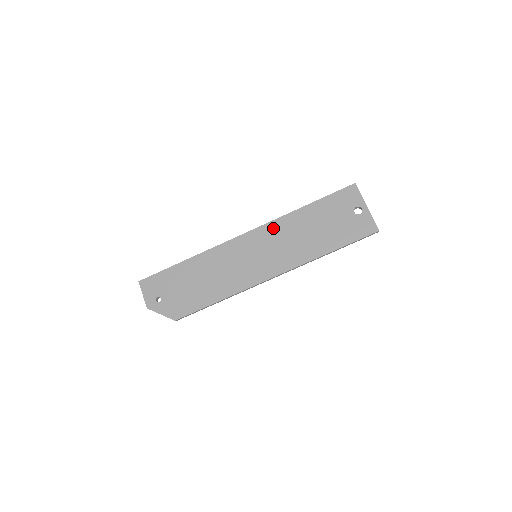
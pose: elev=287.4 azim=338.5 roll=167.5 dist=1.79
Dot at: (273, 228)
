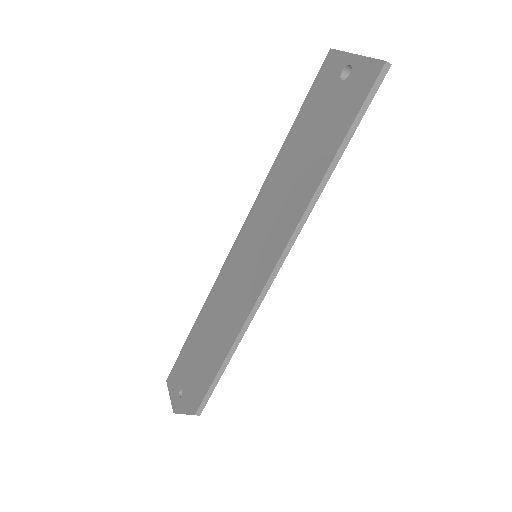
Dot at: (261, 202)
